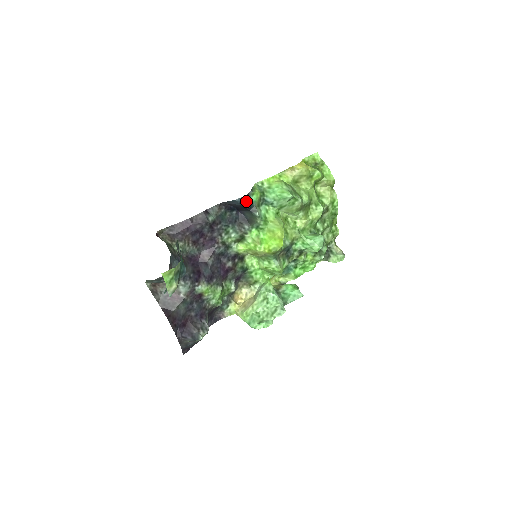
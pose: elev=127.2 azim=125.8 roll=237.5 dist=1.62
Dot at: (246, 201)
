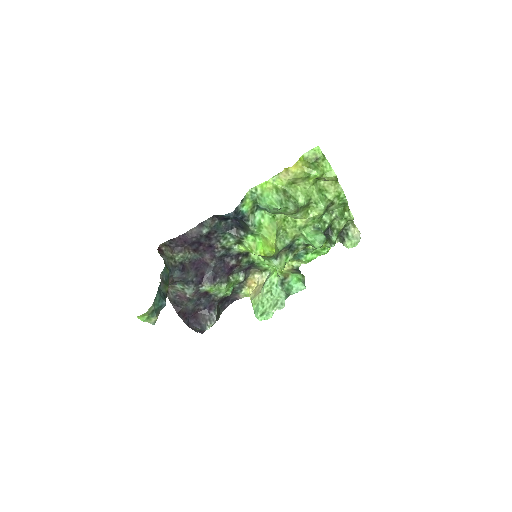
Dot at: (235, 215)
